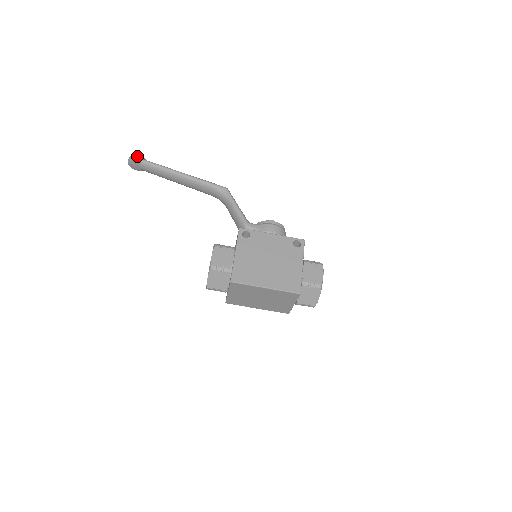
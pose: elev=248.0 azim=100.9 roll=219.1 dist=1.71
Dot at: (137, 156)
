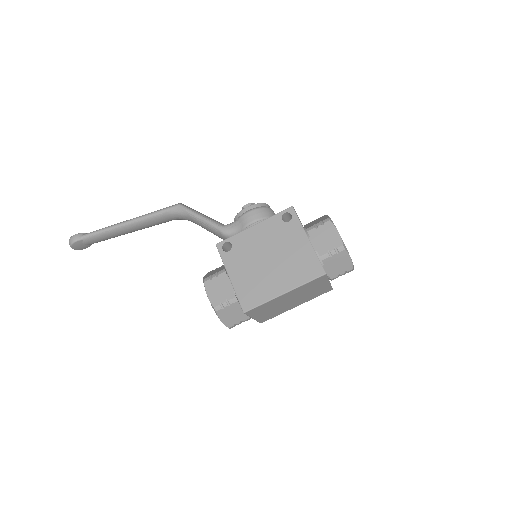
Dot at: (74, 237)
